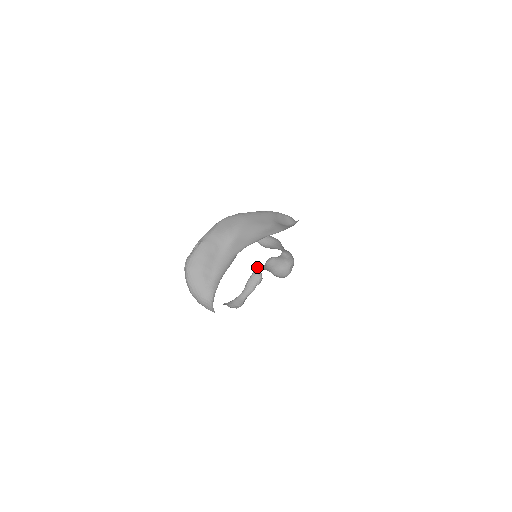
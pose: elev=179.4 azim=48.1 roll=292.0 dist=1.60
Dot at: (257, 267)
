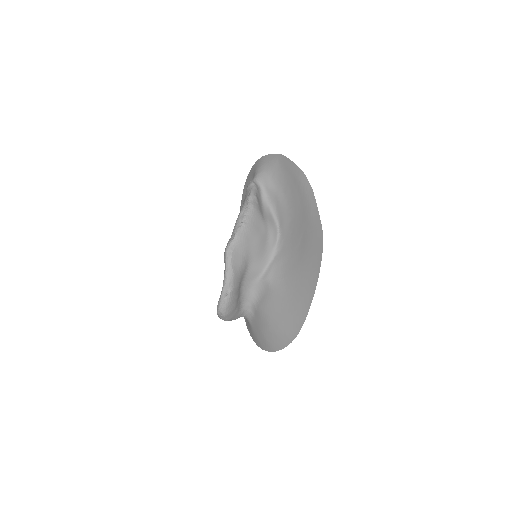
Dot at: occluded
